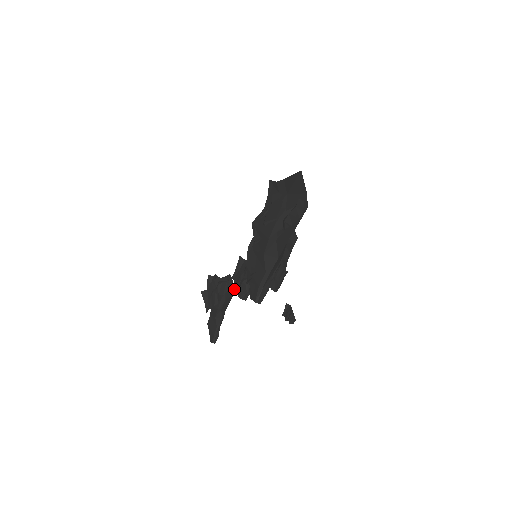
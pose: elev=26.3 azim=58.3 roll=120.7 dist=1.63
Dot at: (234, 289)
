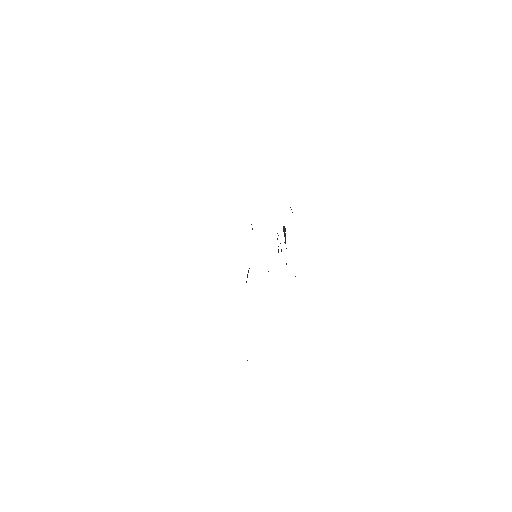
Dot at: occluded
